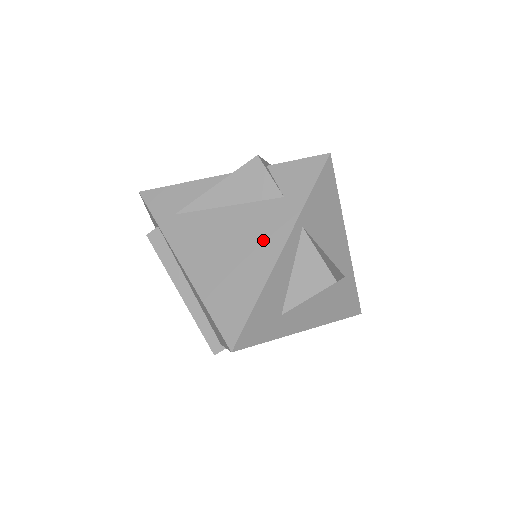
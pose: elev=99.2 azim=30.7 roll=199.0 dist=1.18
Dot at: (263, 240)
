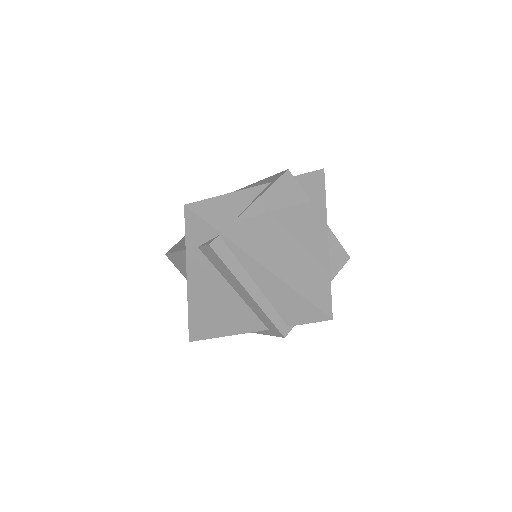
Dot at: (313, 234)
